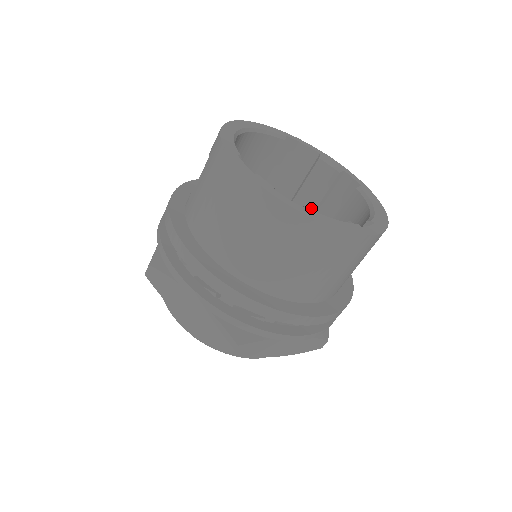
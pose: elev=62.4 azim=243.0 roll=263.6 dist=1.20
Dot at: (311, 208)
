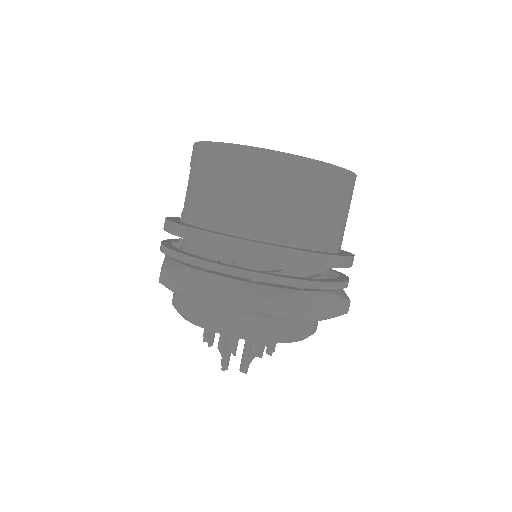
Dot at: occluded
